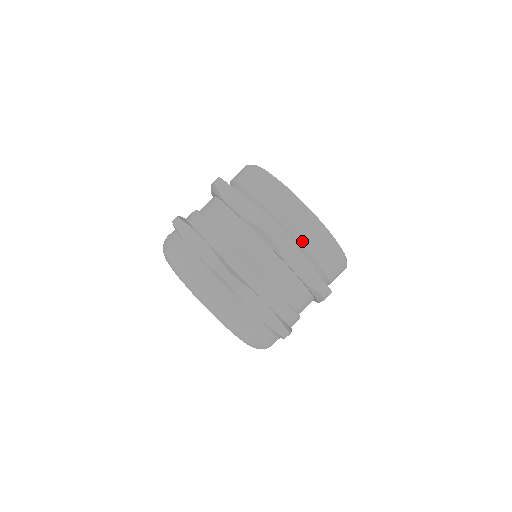
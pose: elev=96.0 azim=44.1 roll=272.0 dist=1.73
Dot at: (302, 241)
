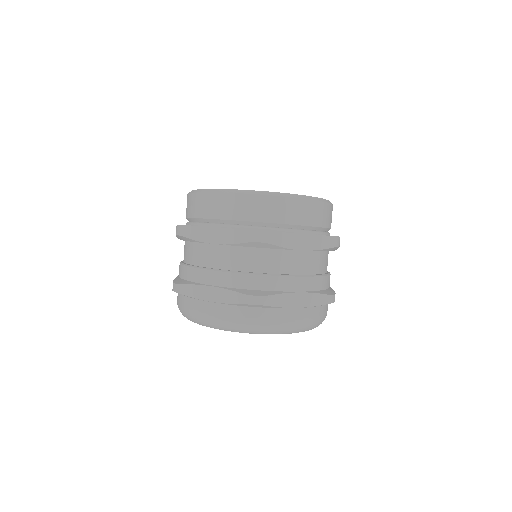
Dot at: (288, 222)
